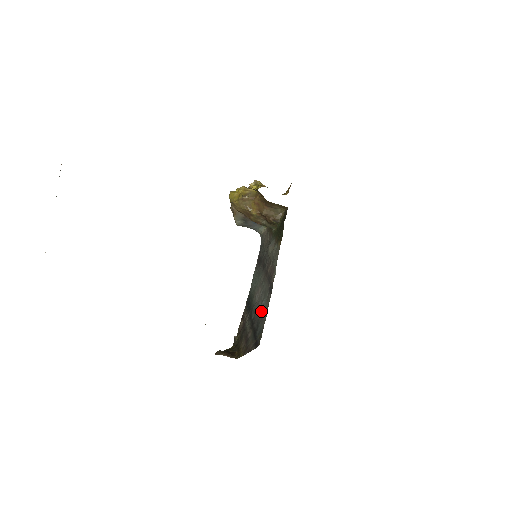
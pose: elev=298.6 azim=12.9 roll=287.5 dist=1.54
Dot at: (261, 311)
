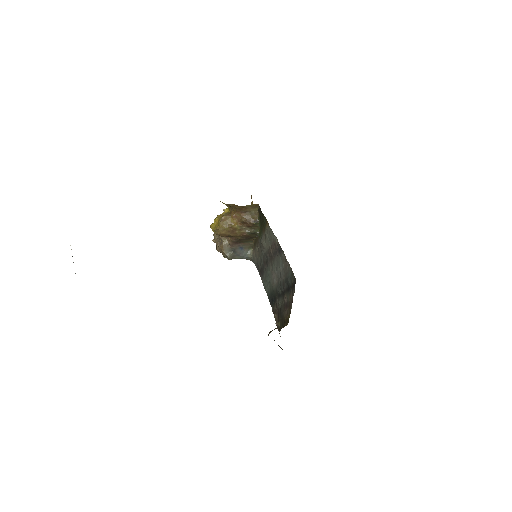
Dot at: (283, 271)
